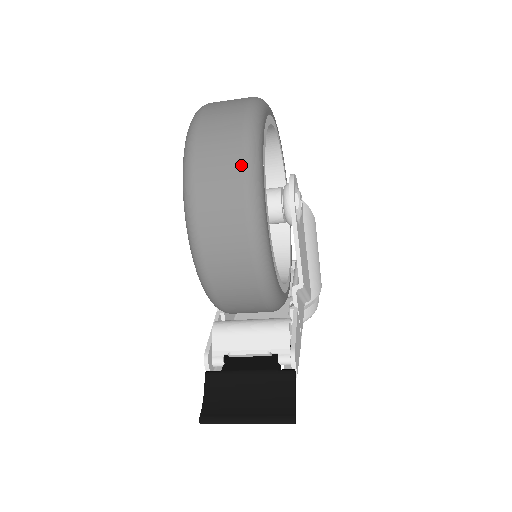
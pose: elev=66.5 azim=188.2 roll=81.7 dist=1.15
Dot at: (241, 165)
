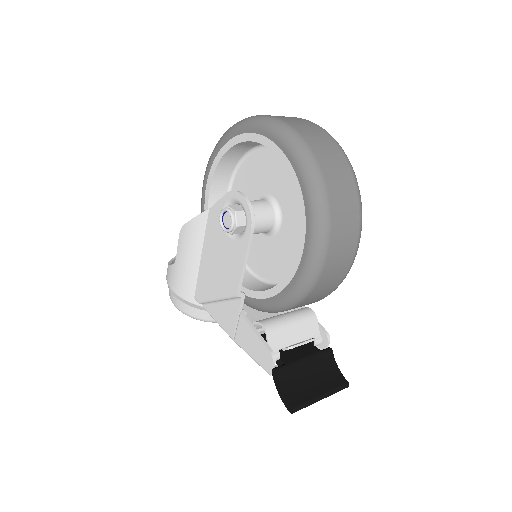
Dot at: (357, 192)
